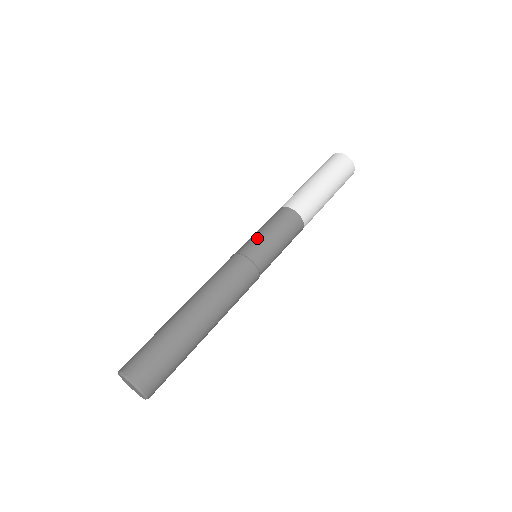
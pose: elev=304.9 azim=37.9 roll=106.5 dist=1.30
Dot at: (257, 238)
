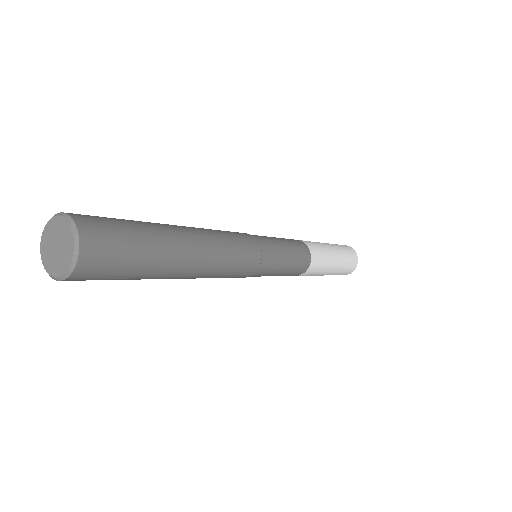
Dot at: occluded
